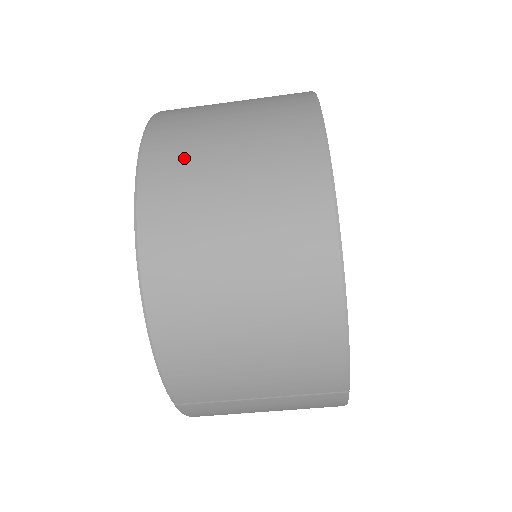
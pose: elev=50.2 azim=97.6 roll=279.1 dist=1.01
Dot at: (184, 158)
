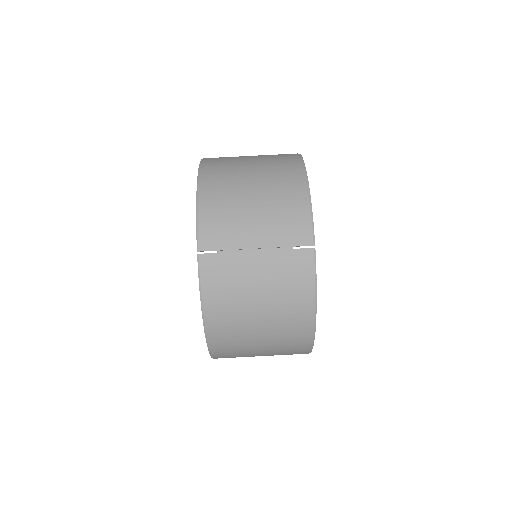
Dot at: occluded
